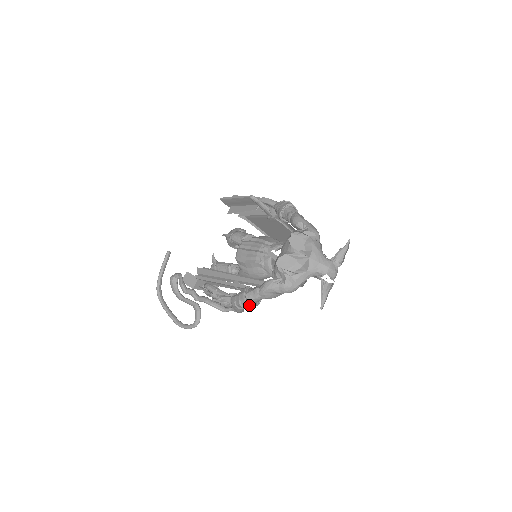
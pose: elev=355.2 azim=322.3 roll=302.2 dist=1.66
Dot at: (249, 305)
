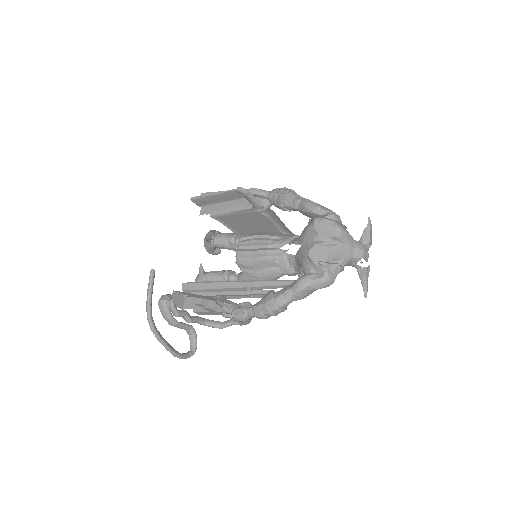
Dot at: (280, 311)
